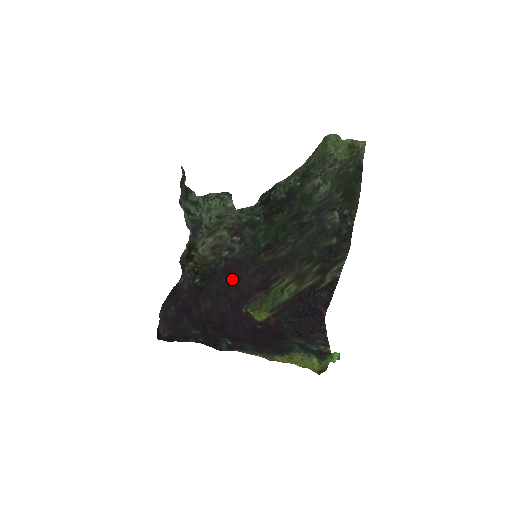
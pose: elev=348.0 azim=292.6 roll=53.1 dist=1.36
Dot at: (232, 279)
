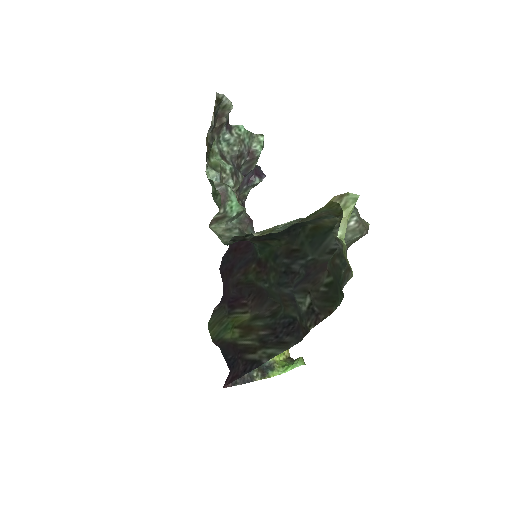
Dot at: (231, 264)
